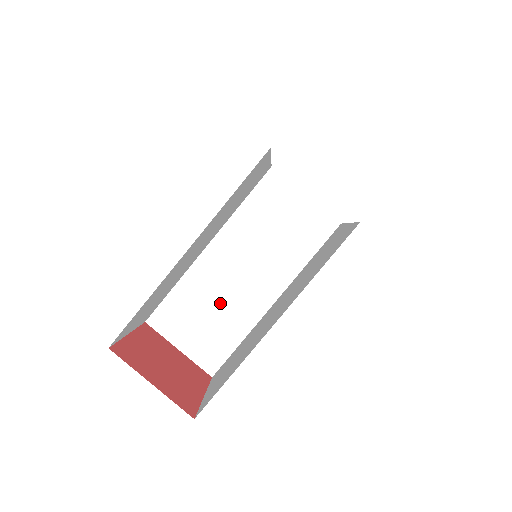
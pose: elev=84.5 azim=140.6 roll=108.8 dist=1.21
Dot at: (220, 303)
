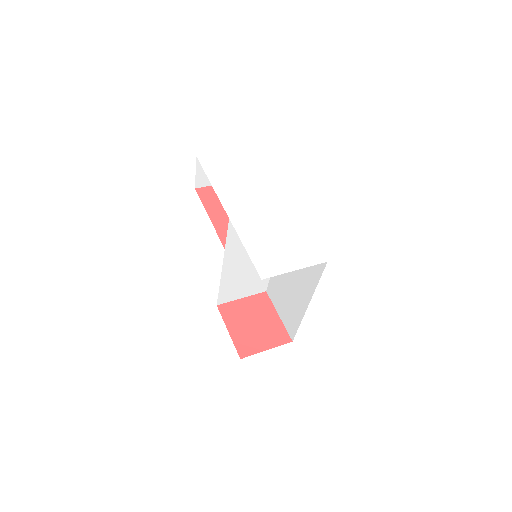
Dot at: (248, 275)
